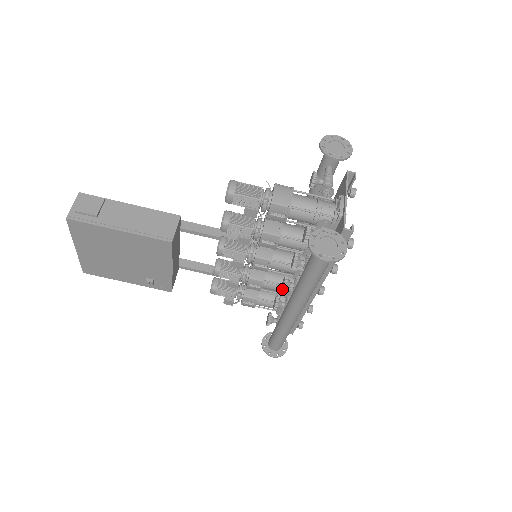
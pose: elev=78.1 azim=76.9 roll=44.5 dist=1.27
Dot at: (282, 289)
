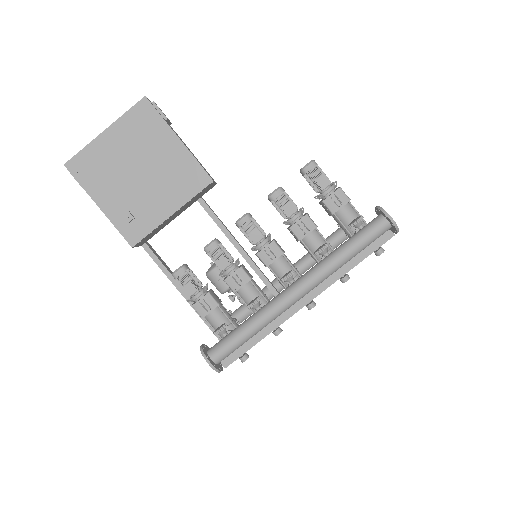
Dot at: (287, 274)
